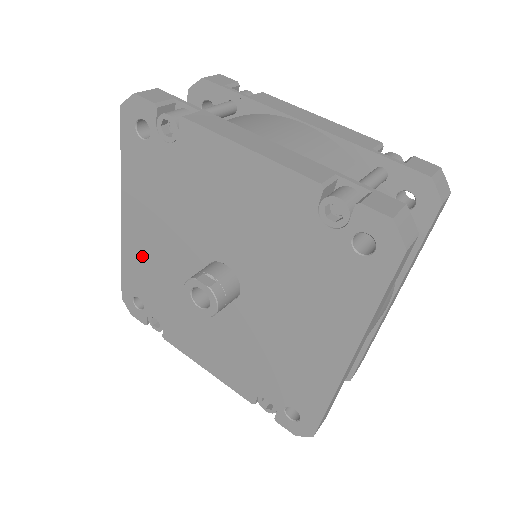
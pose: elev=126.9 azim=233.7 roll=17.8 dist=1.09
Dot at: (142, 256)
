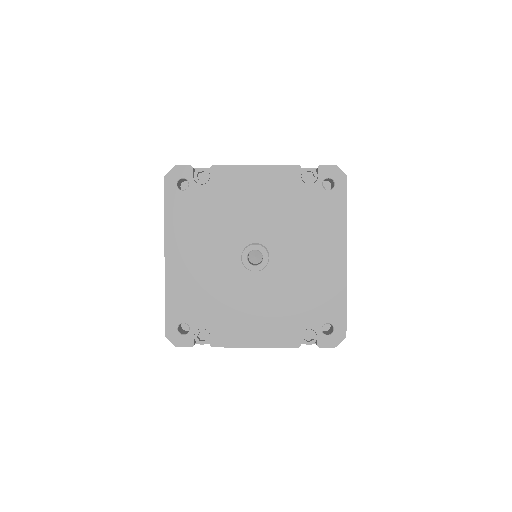
Dot at: (186, 279)
